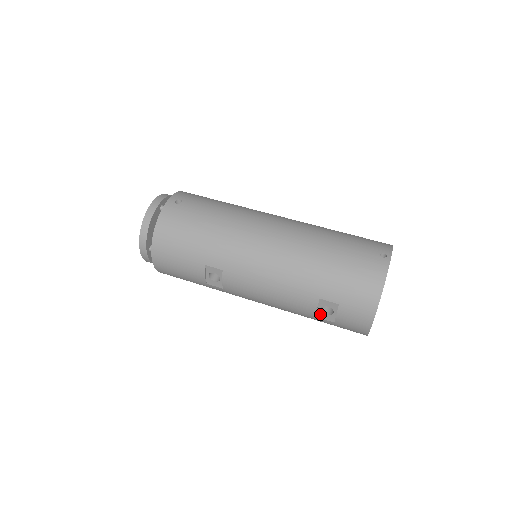
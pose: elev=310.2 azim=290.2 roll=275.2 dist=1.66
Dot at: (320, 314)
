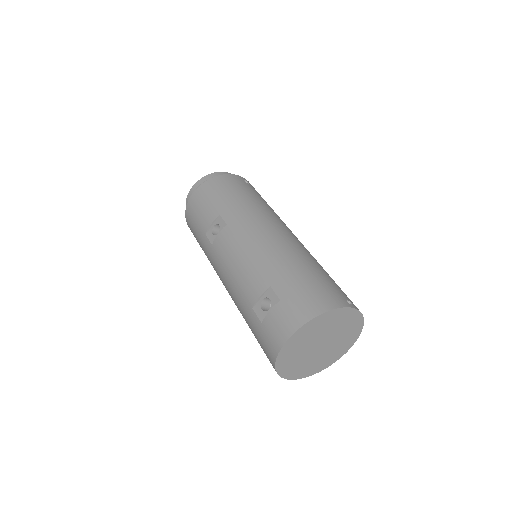
Dot at: (258, 306)
